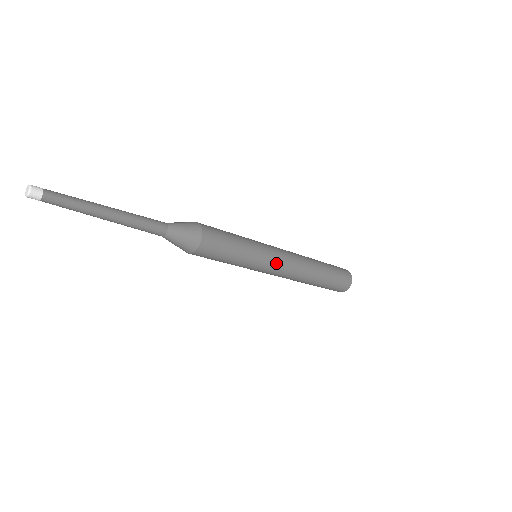
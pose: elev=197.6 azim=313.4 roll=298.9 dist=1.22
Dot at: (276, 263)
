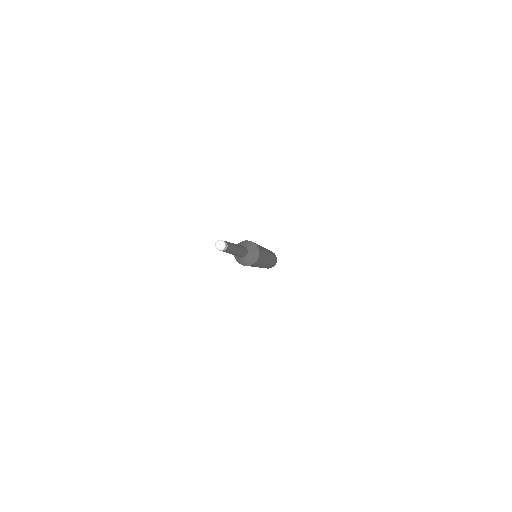
Dot at: (268, 258)
